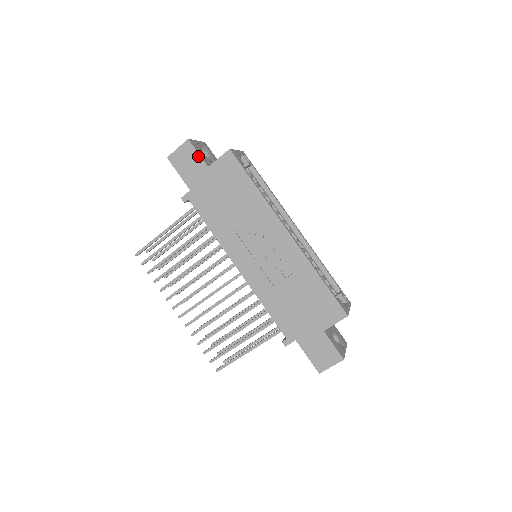
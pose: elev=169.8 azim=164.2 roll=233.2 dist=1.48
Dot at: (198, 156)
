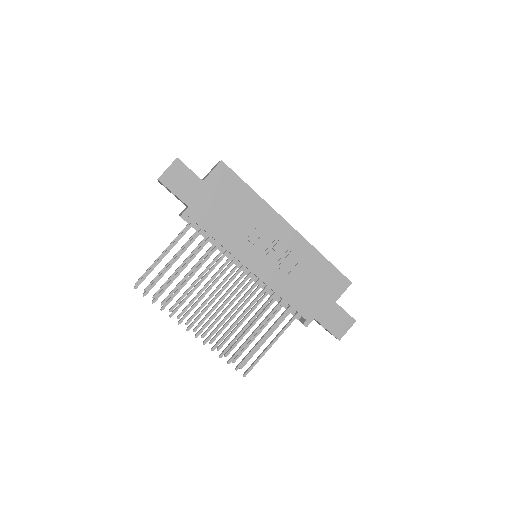
Dot at: (191, 172)
